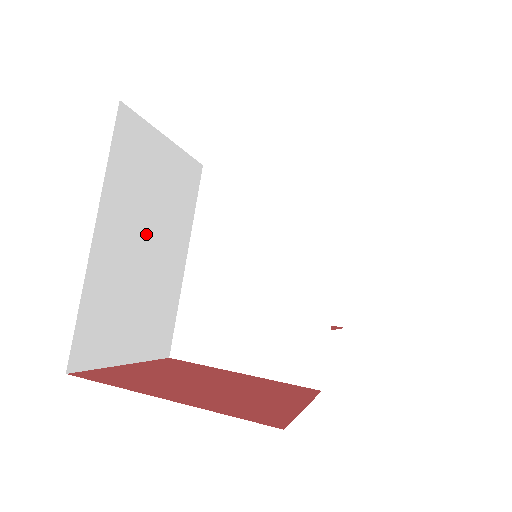
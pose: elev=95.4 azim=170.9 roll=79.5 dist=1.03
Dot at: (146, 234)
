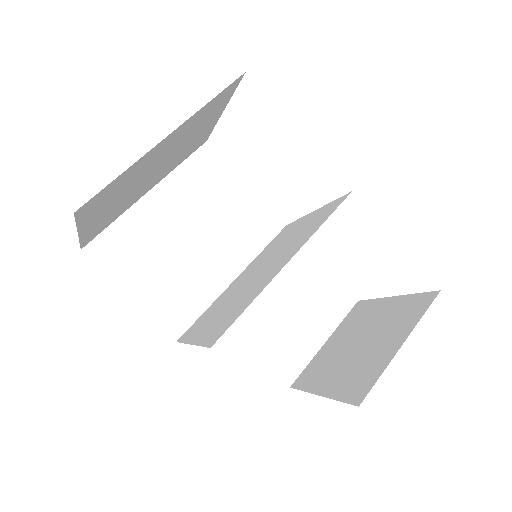
Dot at: (195, 226)
